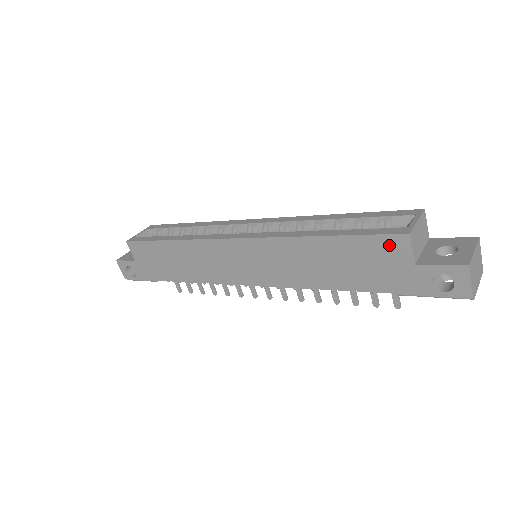
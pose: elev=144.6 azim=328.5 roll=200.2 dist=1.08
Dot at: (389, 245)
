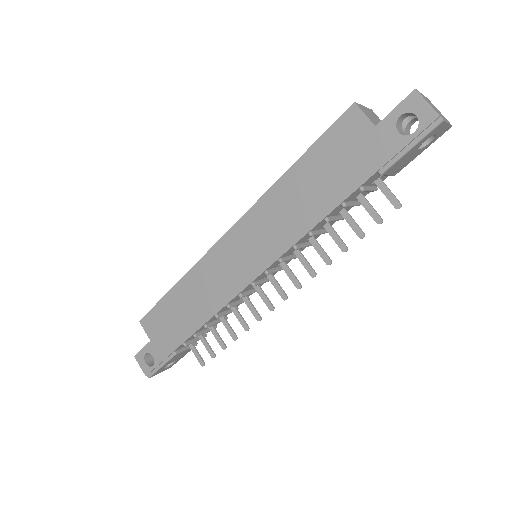
Dot at: (345, 126)
